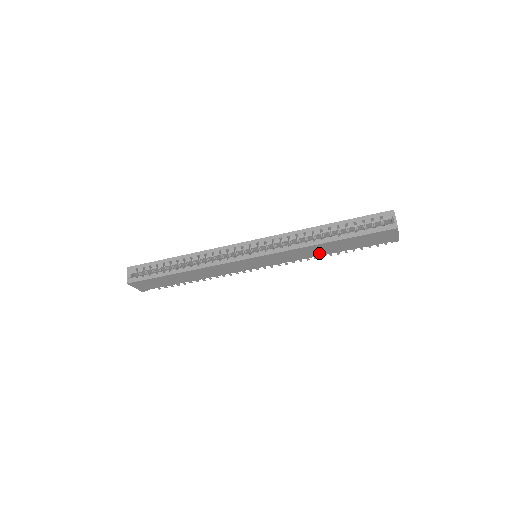
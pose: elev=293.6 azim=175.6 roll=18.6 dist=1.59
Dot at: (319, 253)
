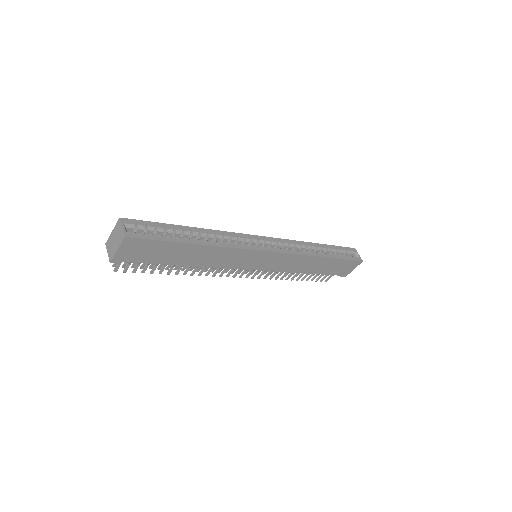
Dot at: (304, 269)
